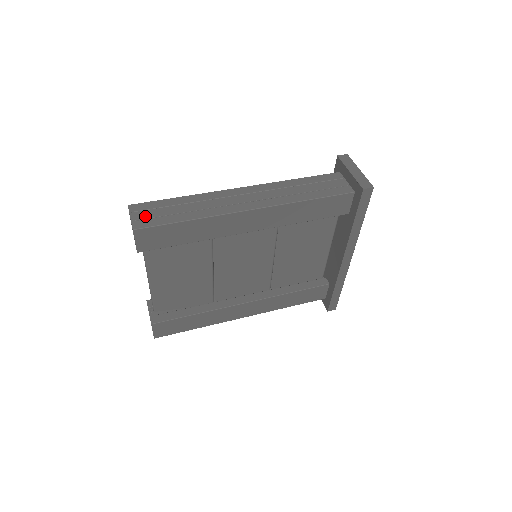
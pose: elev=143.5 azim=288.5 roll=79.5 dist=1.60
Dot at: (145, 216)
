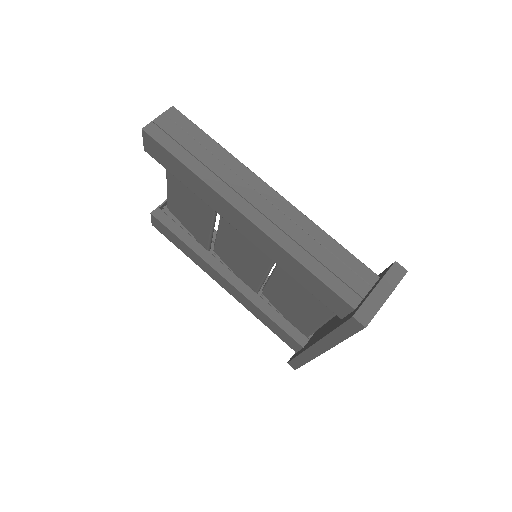
Dot at: (167, 128)
